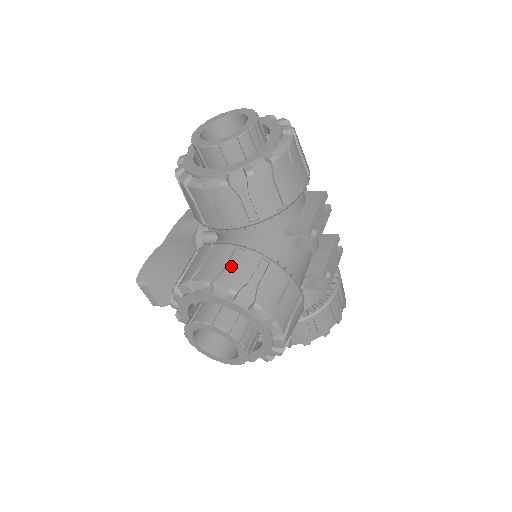
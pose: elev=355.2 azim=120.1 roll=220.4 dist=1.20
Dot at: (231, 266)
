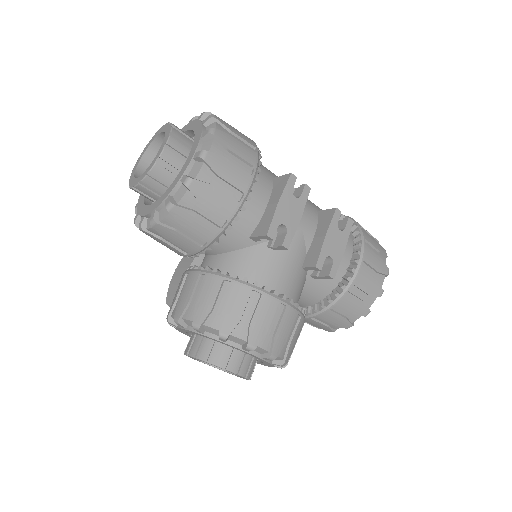
Dot at: (196, 297)
